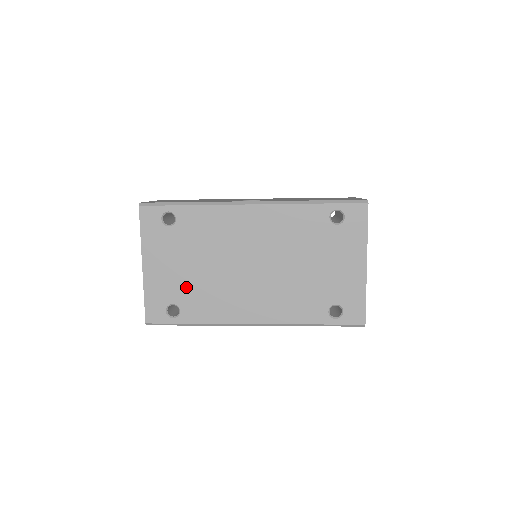
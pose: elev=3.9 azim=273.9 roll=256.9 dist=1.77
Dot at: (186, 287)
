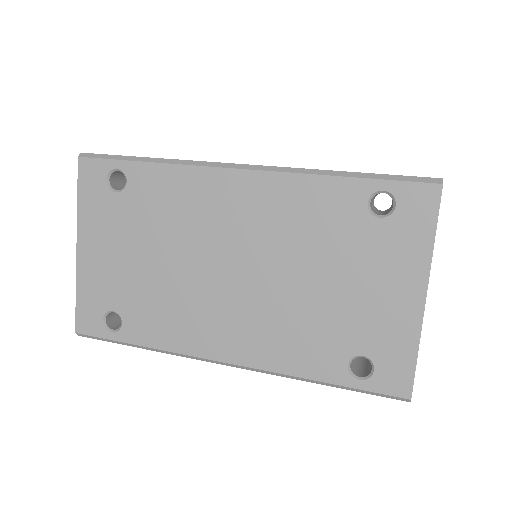
Dot at: (133, 288)
